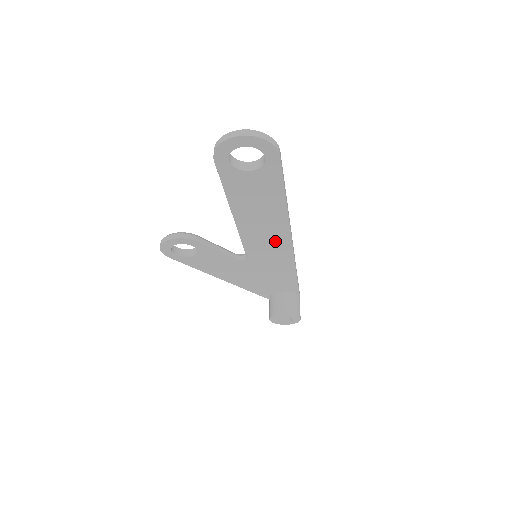
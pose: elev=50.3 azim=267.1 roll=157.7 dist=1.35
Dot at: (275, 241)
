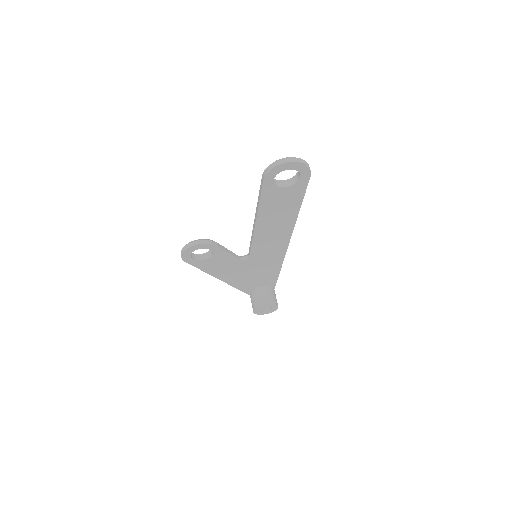
Dot at: (277, 242)
